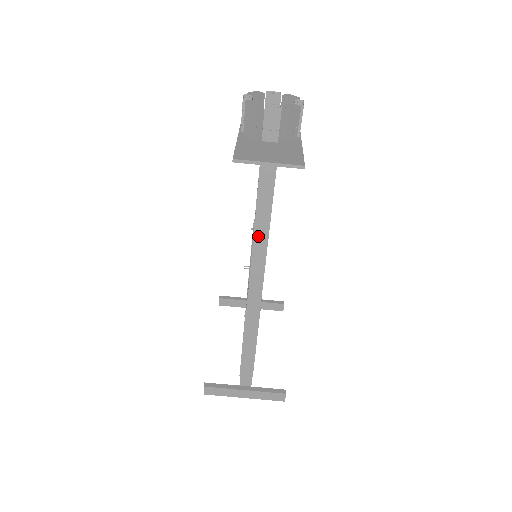
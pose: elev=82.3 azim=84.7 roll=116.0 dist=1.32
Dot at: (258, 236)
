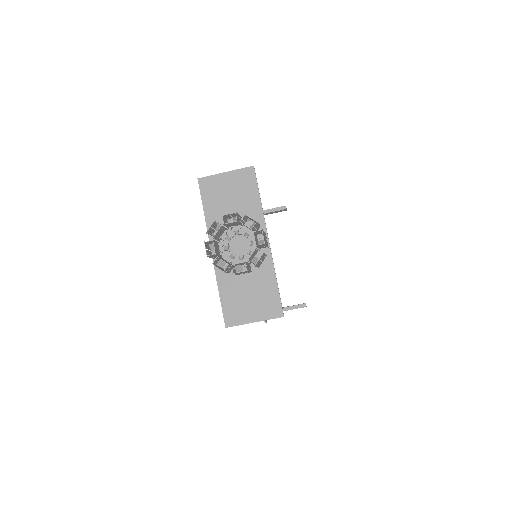
Dot at: occluded
